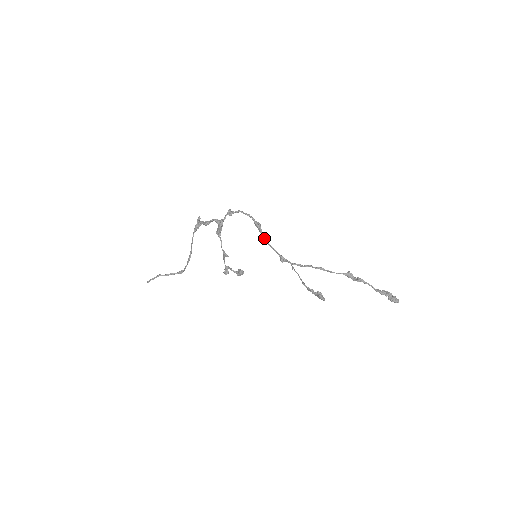
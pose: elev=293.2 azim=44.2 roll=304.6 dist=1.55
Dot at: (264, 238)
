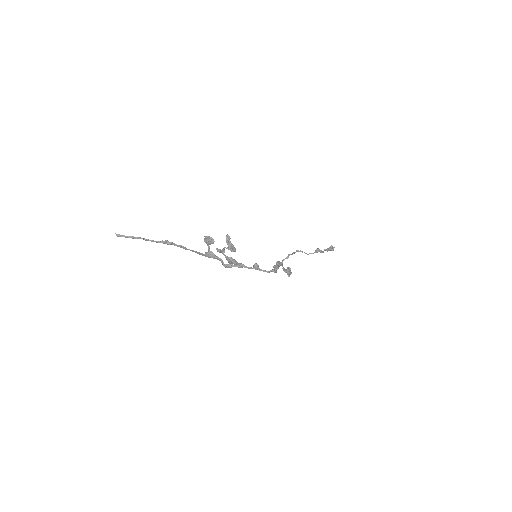
Dot at: occluded
